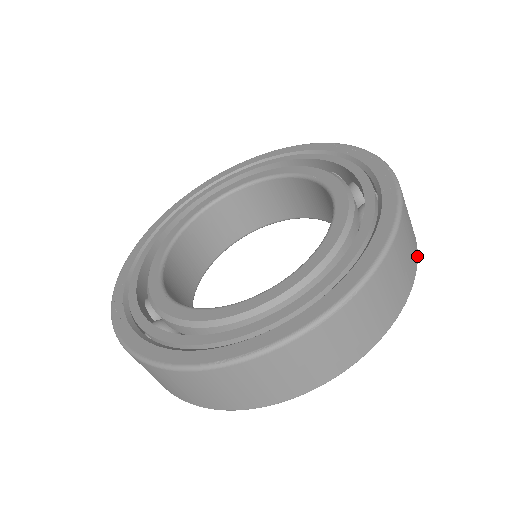
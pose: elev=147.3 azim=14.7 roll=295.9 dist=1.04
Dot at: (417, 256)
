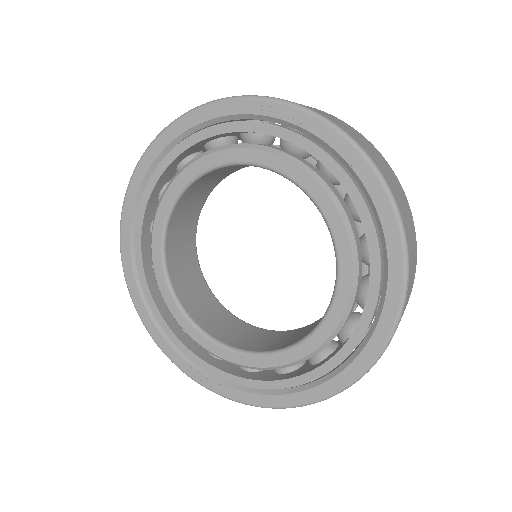
Dot at: (390, 167)
